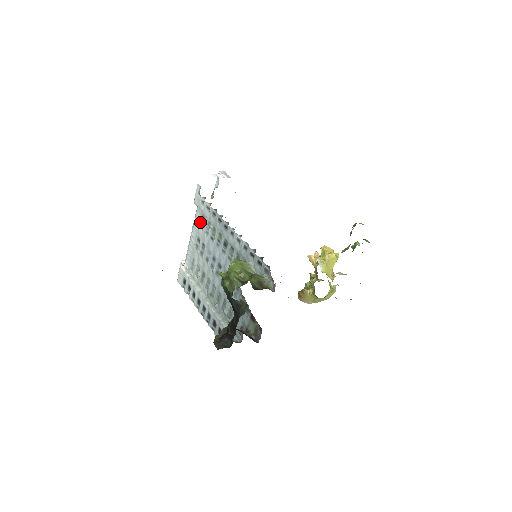
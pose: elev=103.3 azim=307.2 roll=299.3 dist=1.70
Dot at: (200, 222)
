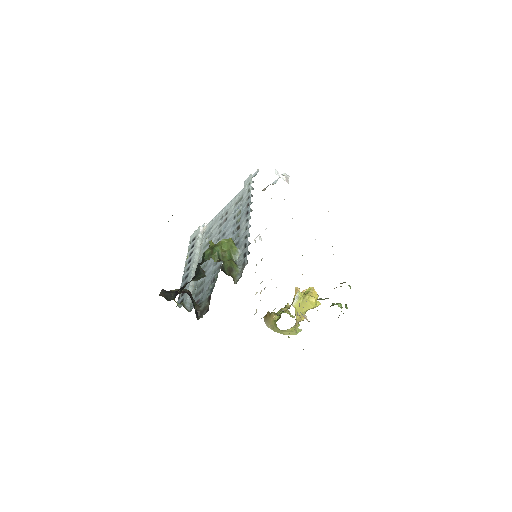
Dot at: (238, 200)
